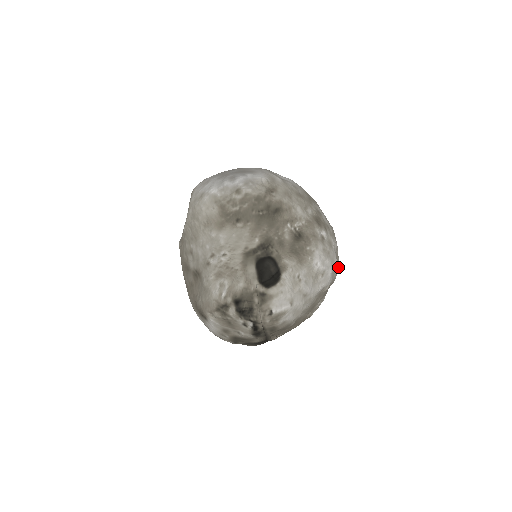
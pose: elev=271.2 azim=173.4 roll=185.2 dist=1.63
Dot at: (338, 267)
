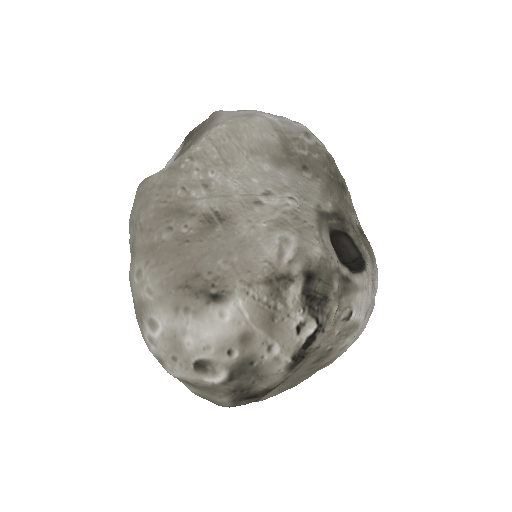
Dot at: occluded
